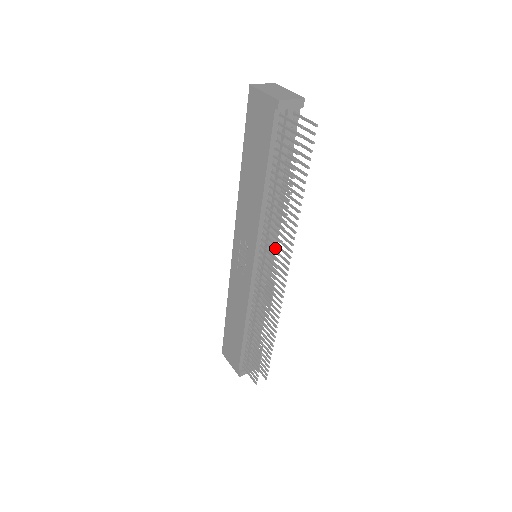
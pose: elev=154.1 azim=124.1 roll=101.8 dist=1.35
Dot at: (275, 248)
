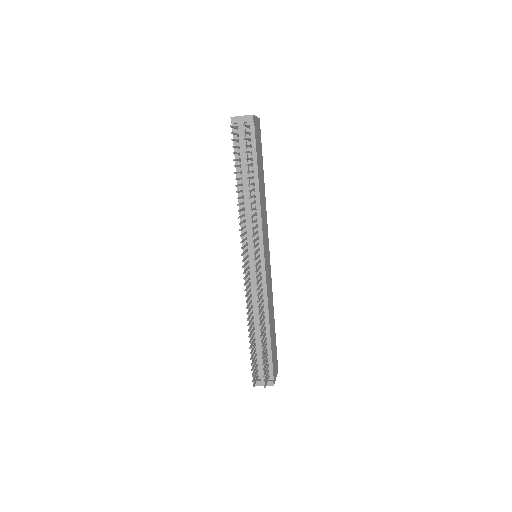
Dot at: (263, 245)
